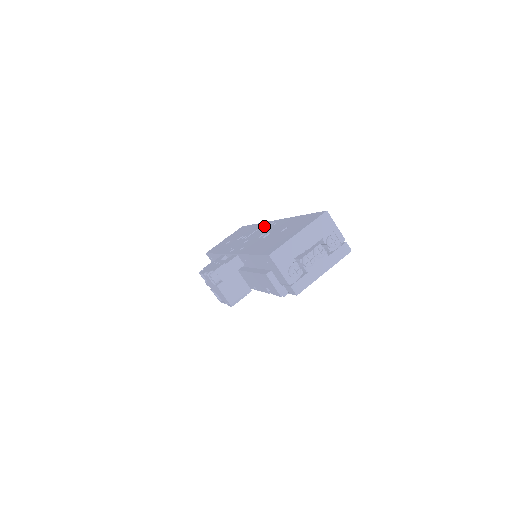
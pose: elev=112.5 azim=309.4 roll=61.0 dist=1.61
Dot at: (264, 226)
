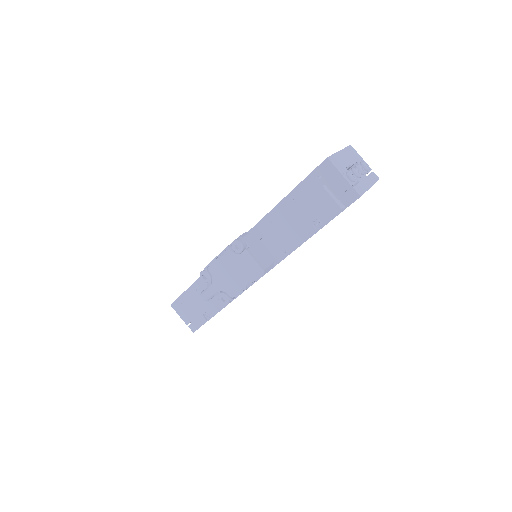
Dot at: occluded
